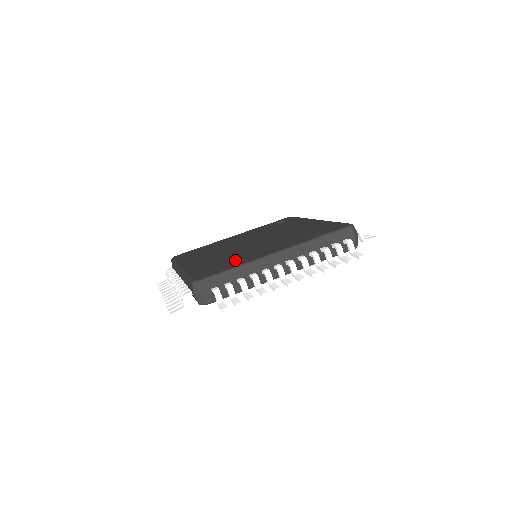
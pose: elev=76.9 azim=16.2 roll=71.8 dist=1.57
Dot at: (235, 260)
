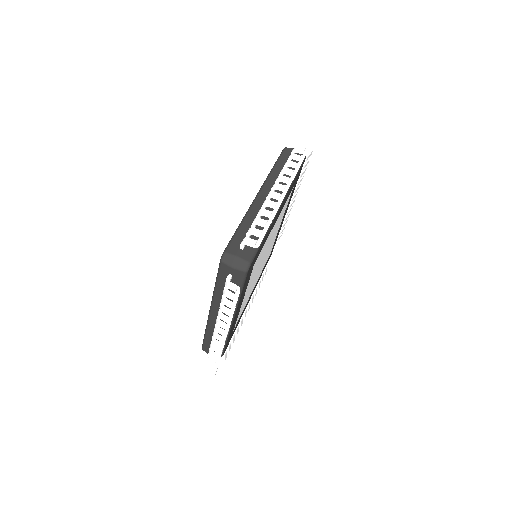
Dot at: occluded
